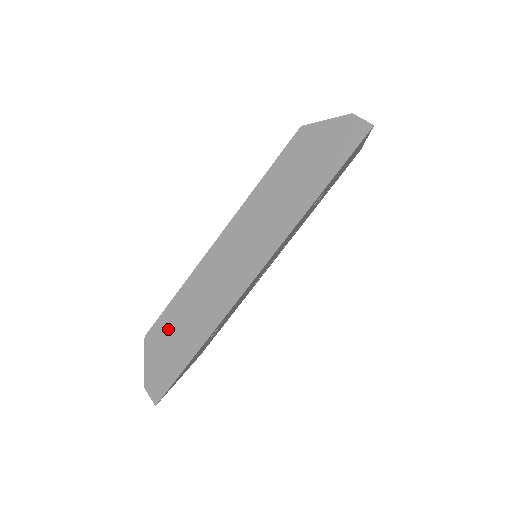
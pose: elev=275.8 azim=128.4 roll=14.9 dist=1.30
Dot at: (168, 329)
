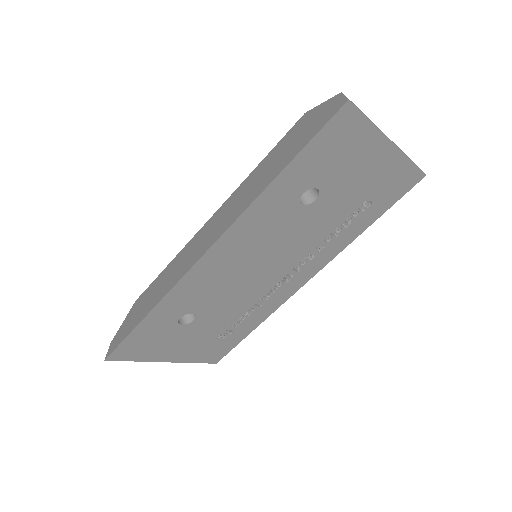
Dot at: (146, 296)
